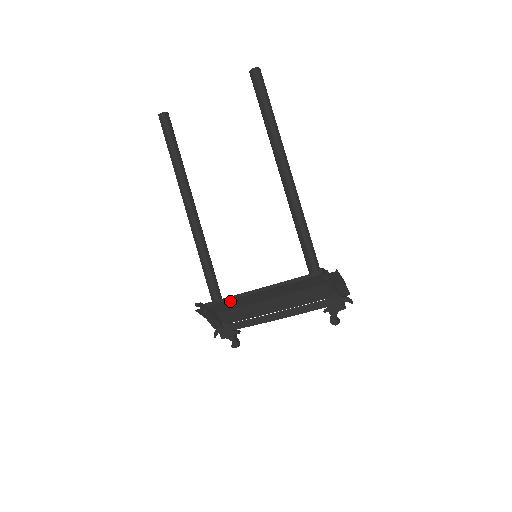
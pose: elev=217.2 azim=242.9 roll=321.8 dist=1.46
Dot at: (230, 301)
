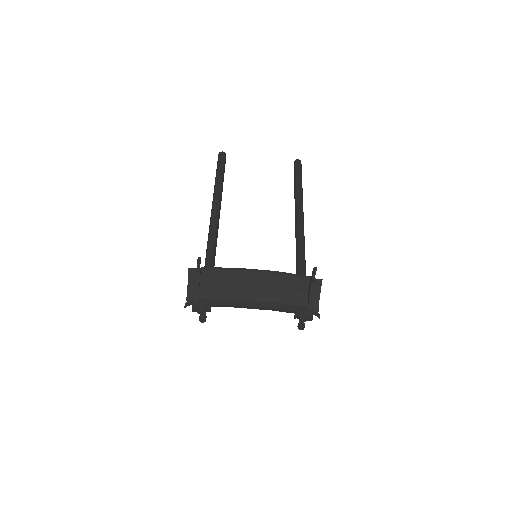
Dot at: (225, 272)
